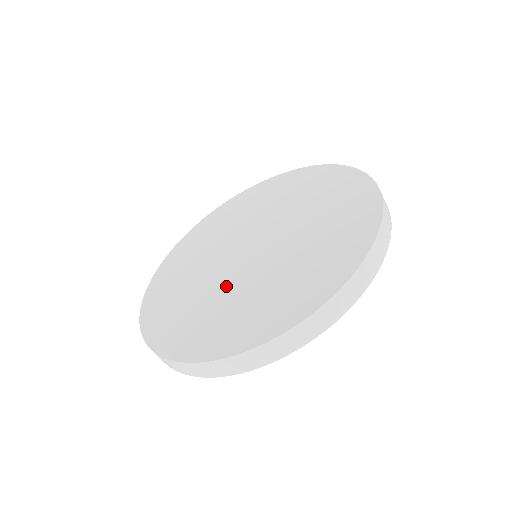
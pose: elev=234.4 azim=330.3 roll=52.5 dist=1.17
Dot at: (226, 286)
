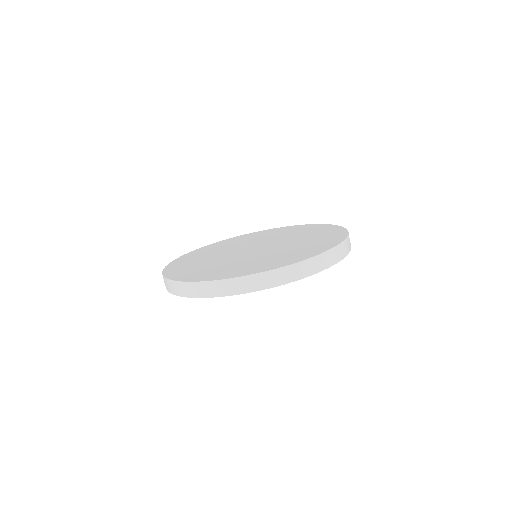
Dot at: (231, 260)
